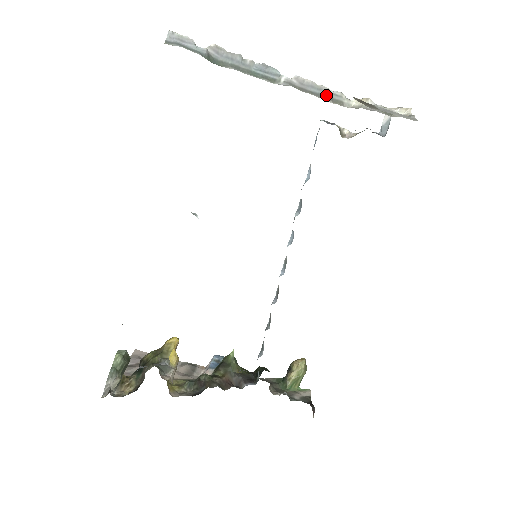
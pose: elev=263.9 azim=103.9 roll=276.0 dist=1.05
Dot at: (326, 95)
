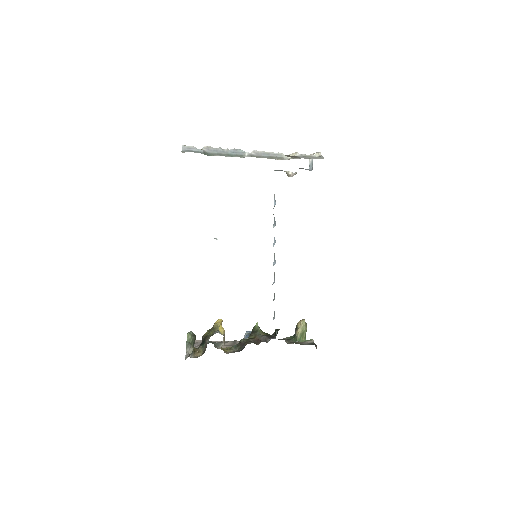
Dot at: (273, 156)
